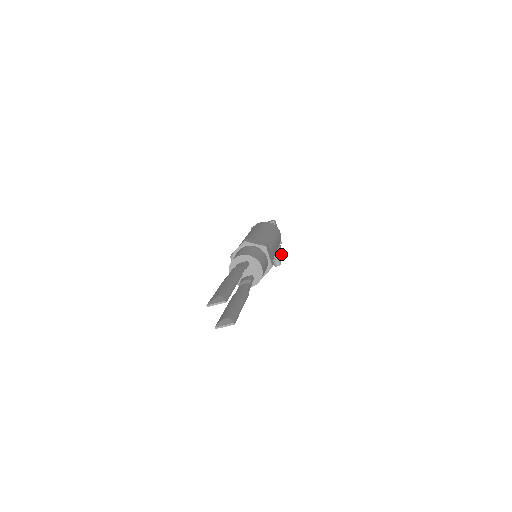
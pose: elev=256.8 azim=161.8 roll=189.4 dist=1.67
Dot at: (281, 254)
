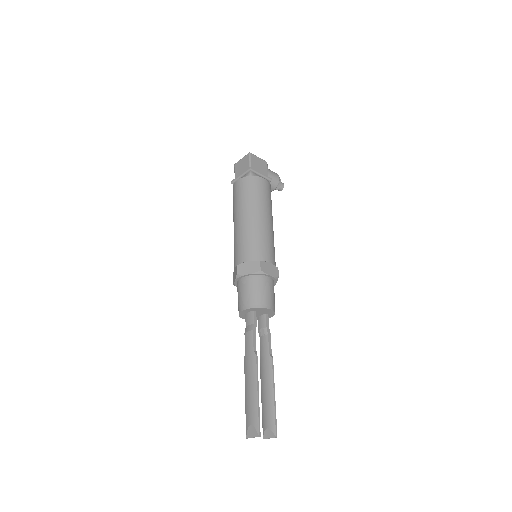
Dot at: (278, 182)
